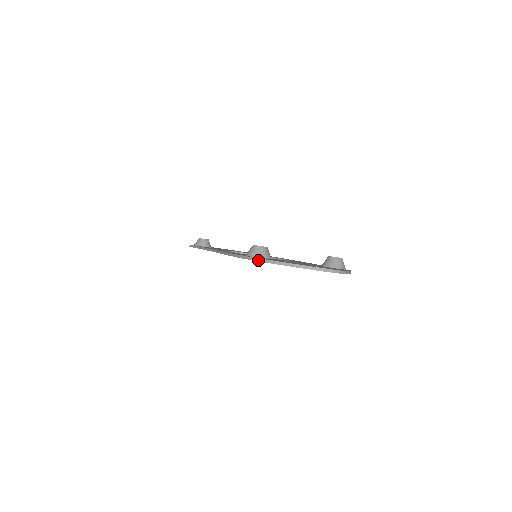
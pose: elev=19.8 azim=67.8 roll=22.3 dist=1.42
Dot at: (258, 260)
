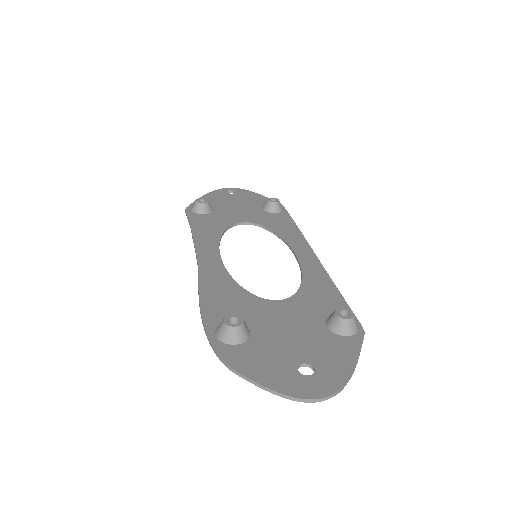
Dot at: (223, 363)
